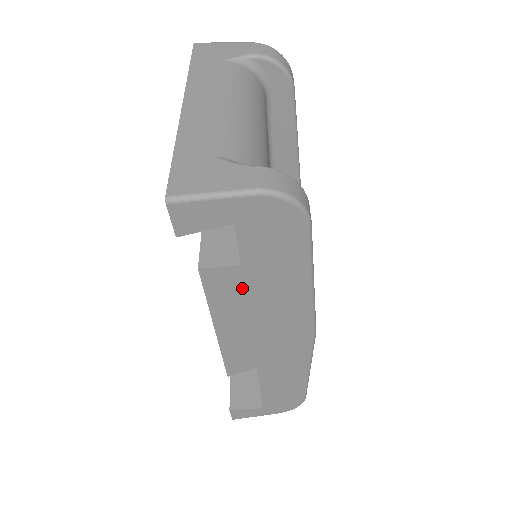
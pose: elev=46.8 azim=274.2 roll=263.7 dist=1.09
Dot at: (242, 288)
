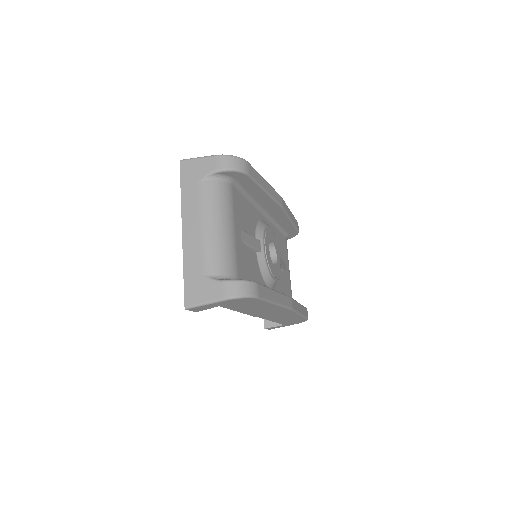
Dot at: occluded
